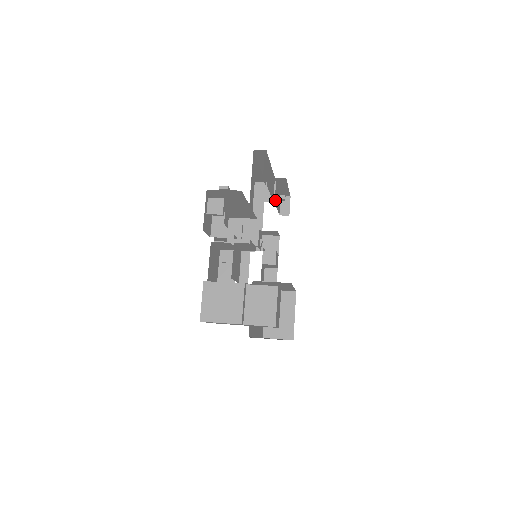
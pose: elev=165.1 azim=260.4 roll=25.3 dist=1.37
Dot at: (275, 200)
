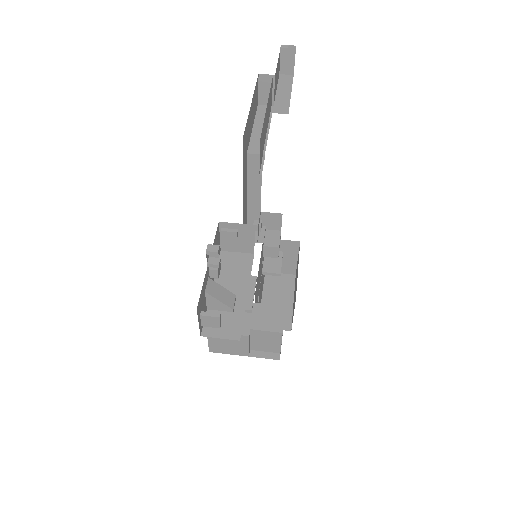
Dot at: (274, 96)
